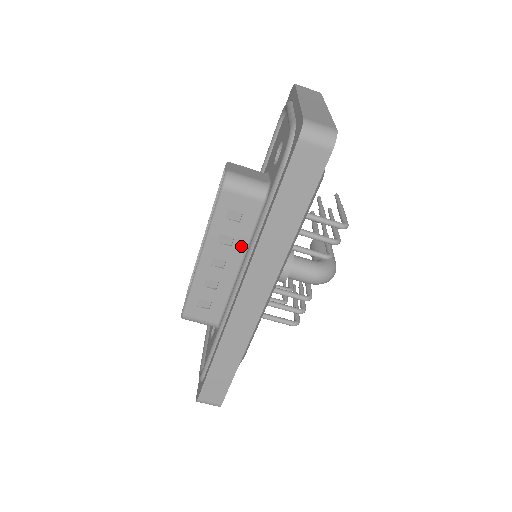
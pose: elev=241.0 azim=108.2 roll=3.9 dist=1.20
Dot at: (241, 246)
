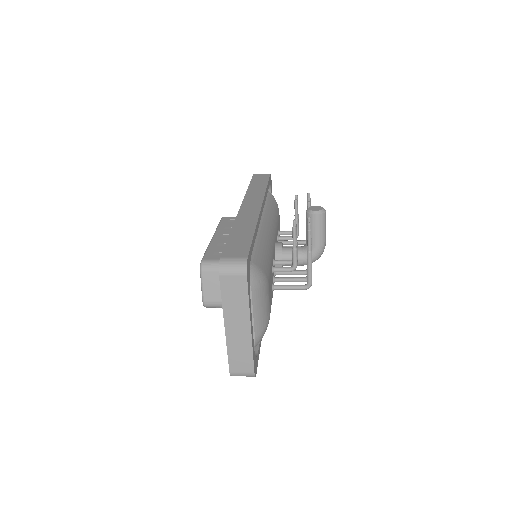
Dot at: occluded
